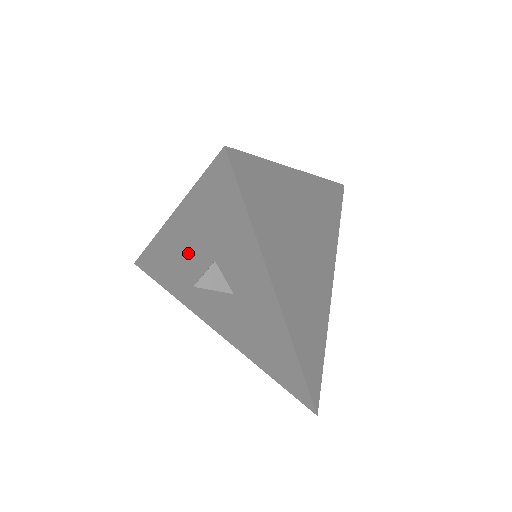
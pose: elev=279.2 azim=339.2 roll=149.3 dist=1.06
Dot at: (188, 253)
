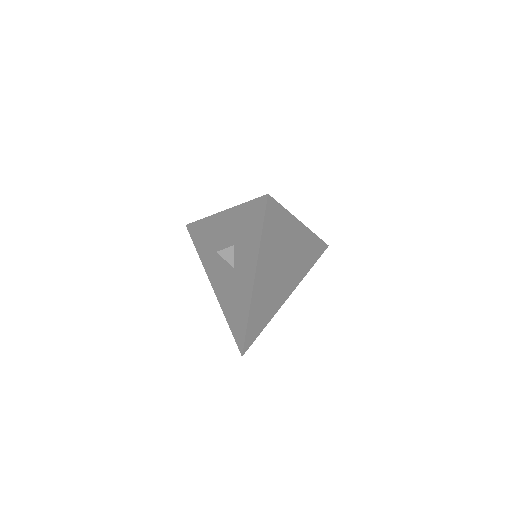
Dot at: (222, 234)
